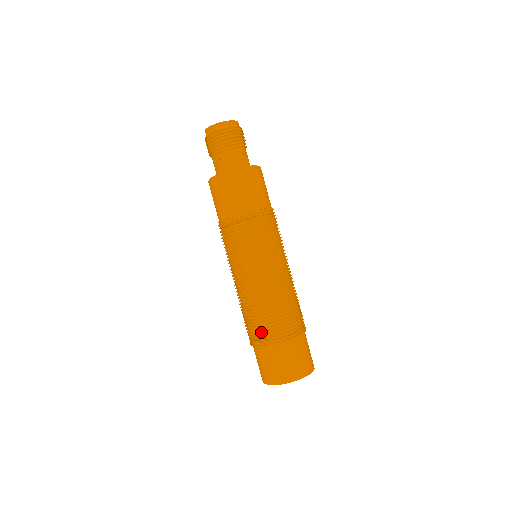
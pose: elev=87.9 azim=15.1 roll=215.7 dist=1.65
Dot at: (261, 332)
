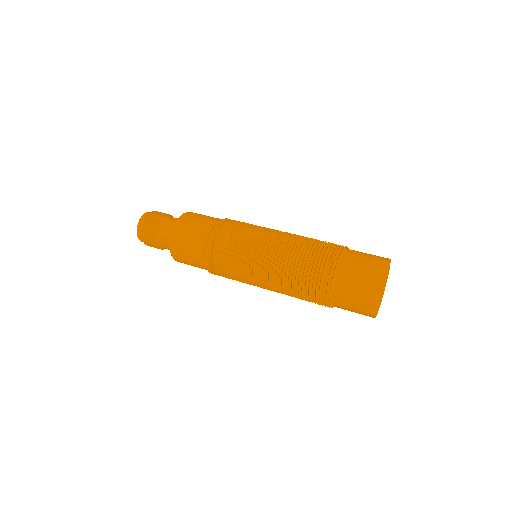
Dot at: occluded
